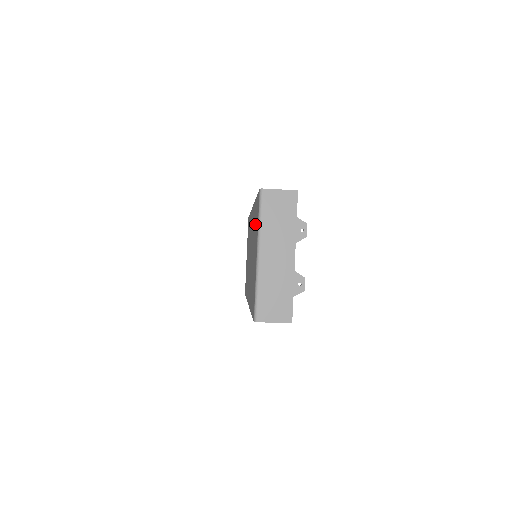
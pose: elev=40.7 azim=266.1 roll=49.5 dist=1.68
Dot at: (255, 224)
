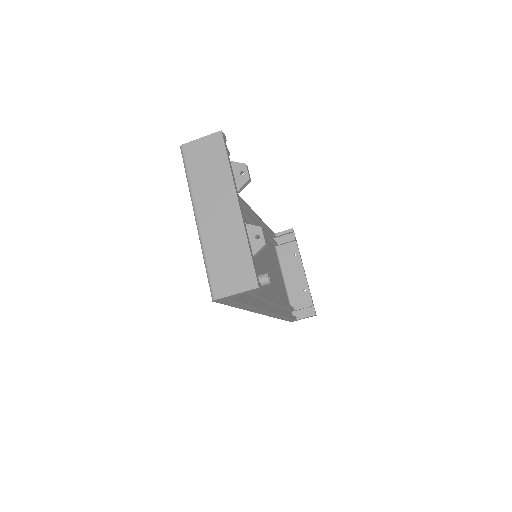
Dot at: occluded
